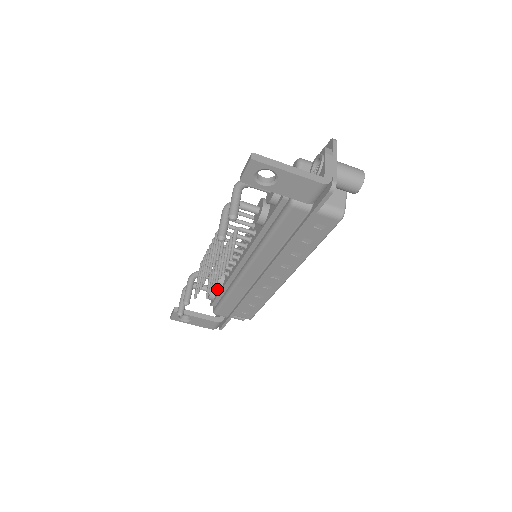
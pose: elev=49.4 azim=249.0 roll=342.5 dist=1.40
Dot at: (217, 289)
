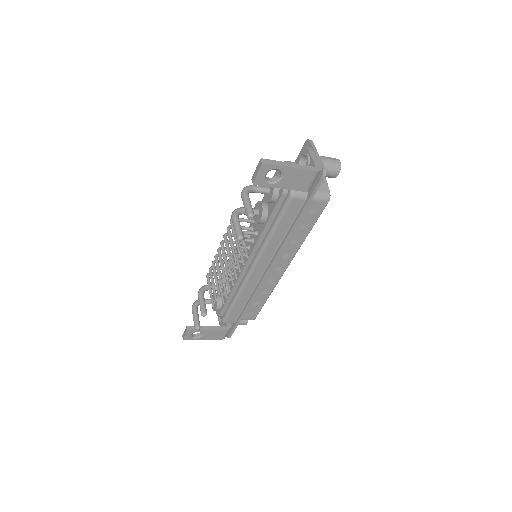
Dot at: occluded
